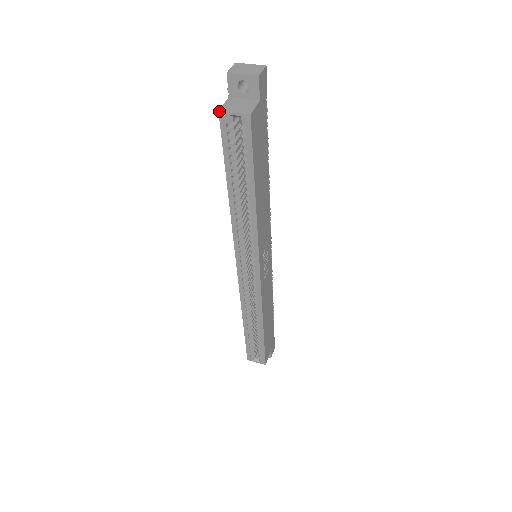
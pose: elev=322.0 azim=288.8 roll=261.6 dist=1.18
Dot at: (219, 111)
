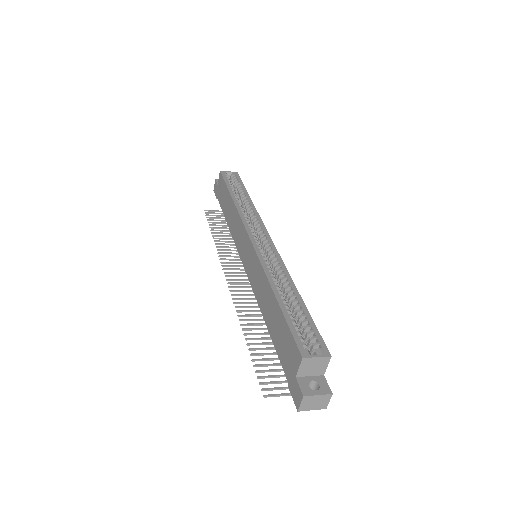
Dot at: (220, 171)
